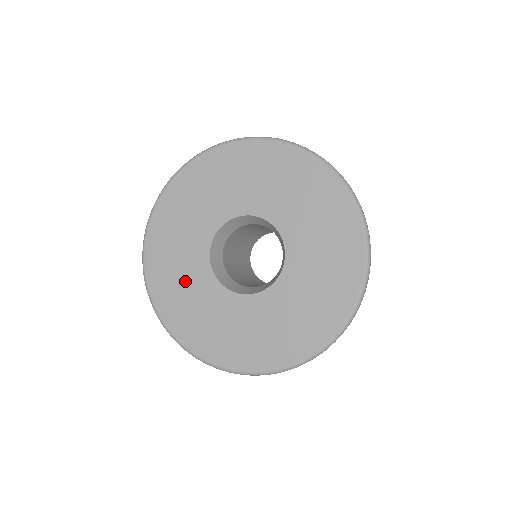
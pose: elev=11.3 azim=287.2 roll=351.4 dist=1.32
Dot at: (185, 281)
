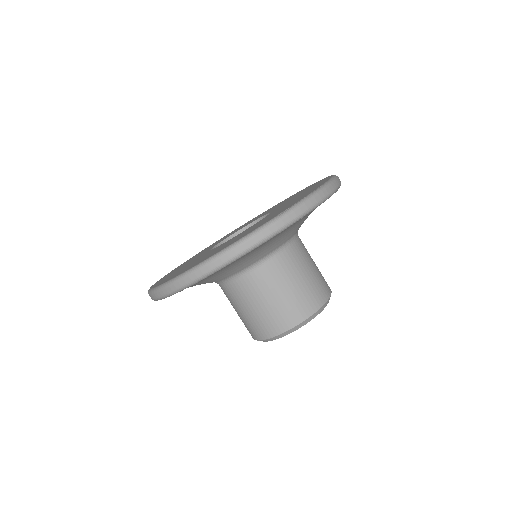
Dot at: occluded
